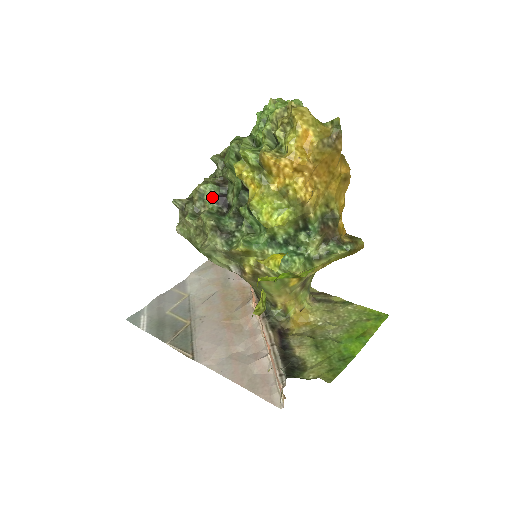
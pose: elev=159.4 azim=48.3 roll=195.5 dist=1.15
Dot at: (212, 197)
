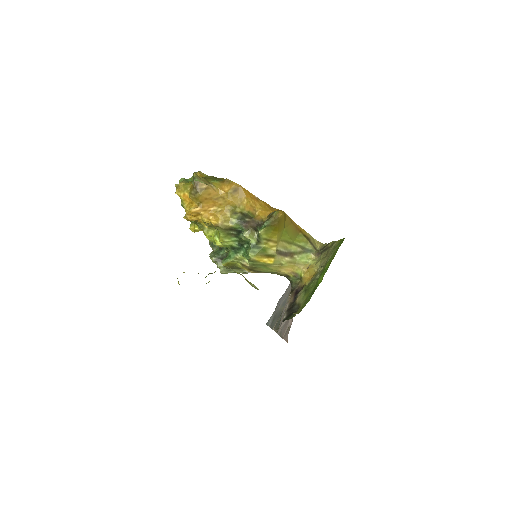
Dot at: occluded
